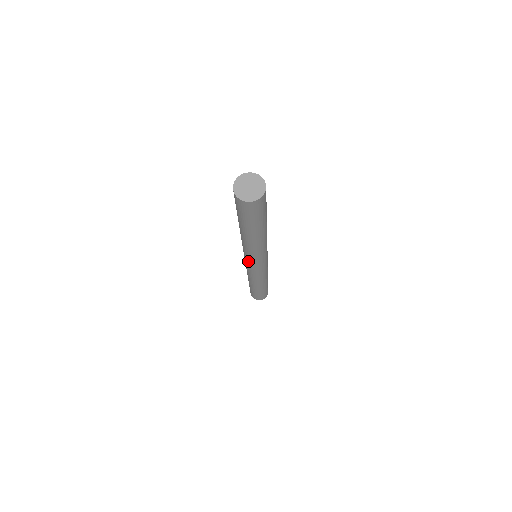
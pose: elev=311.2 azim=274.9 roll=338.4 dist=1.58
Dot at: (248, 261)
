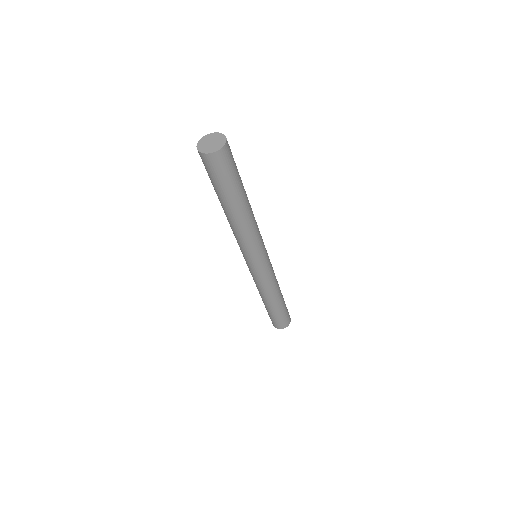
Dot at: occluded
